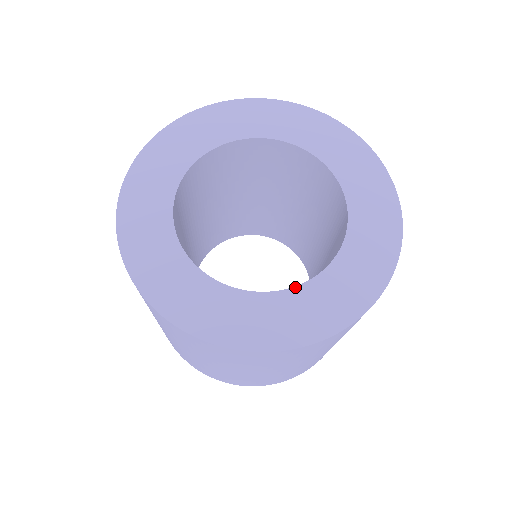
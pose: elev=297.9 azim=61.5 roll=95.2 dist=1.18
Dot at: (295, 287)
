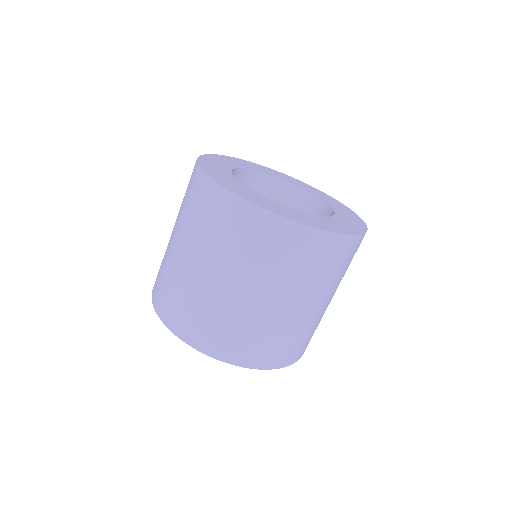
Dot at: (324, 217)
